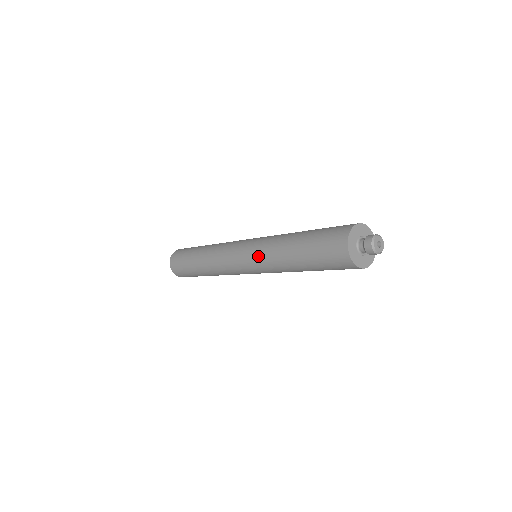
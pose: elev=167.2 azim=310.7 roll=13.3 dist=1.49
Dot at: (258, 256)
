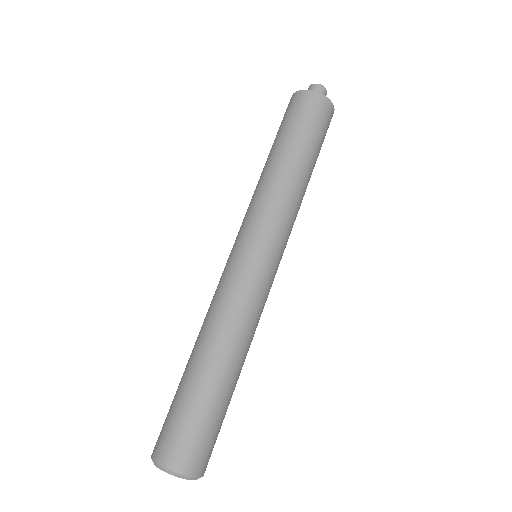
Dot at: (250, 213)
